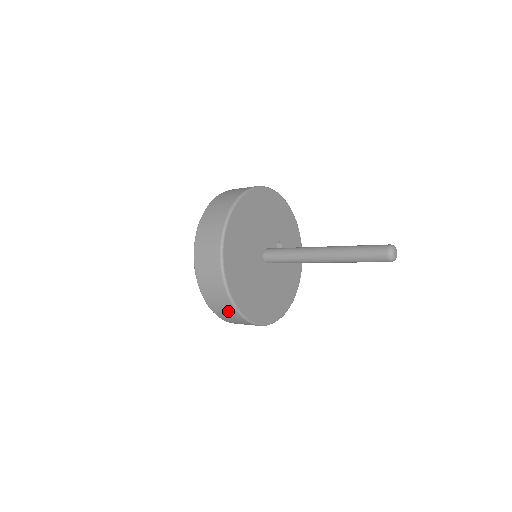
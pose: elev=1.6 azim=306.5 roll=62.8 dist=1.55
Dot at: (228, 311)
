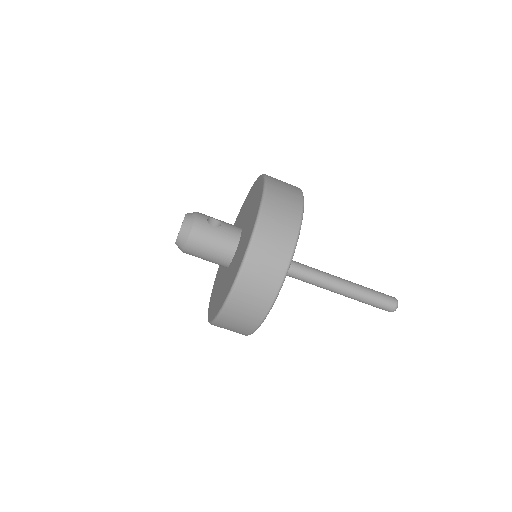
Dot at: (288, 215)
